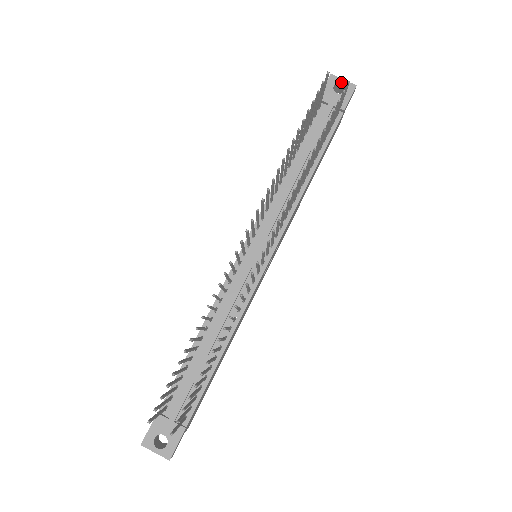
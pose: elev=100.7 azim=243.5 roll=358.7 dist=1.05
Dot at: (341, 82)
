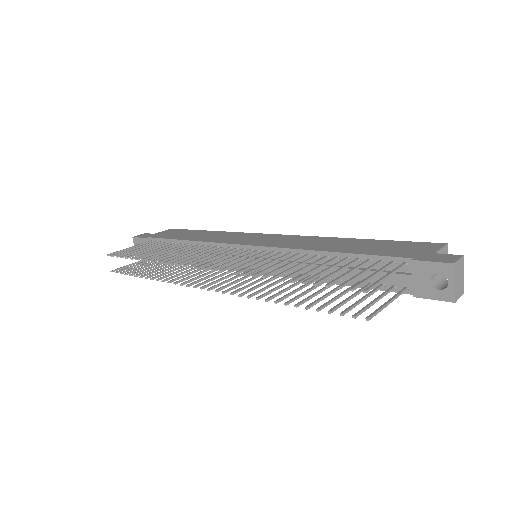
Dot at: (449, 281)
